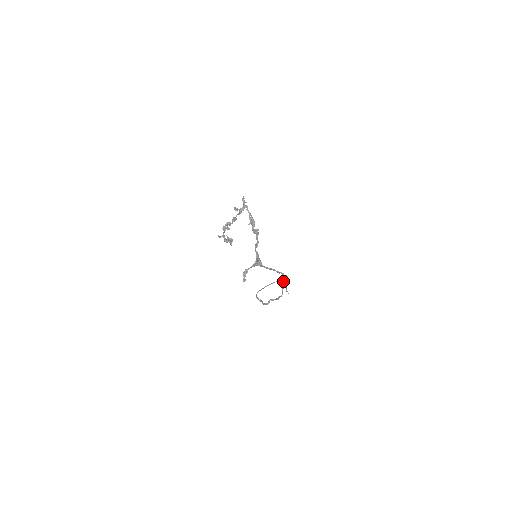
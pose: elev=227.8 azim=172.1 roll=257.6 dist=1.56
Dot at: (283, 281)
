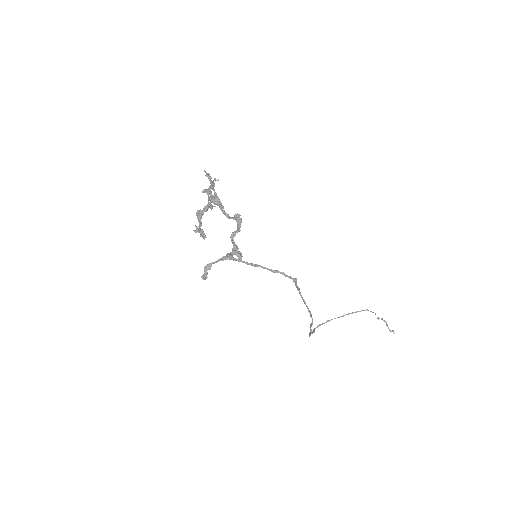
Dot at: occluded
